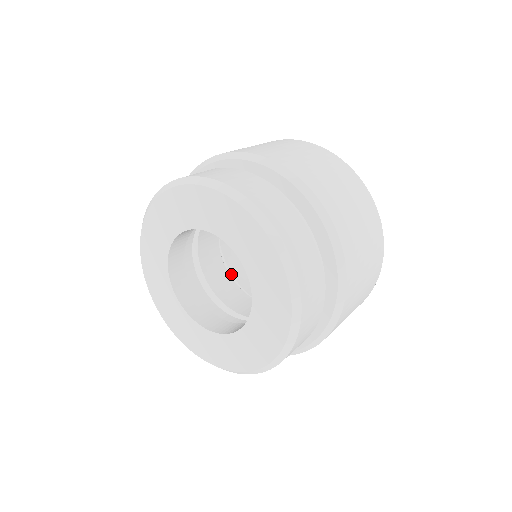
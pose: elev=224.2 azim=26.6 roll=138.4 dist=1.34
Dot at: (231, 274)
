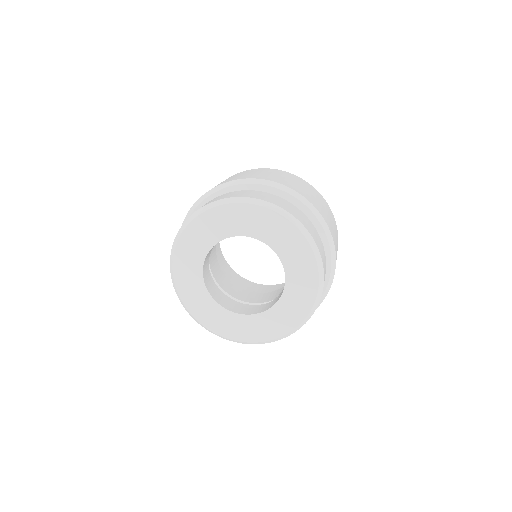
Dot at: occluded
